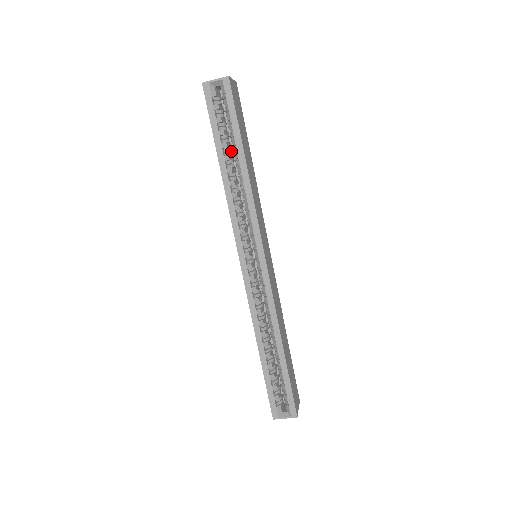
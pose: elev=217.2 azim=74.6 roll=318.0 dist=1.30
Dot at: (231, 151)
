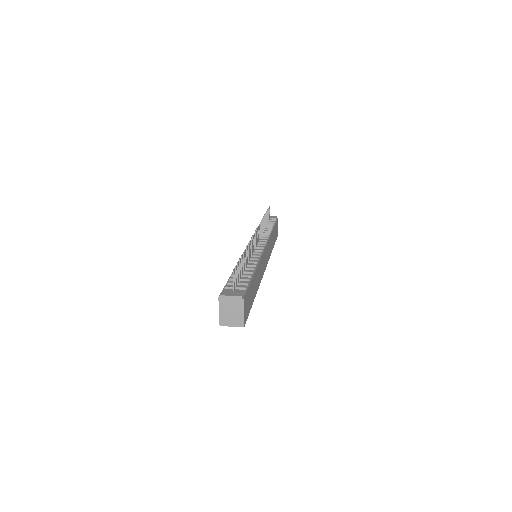
Dot at: occluded
